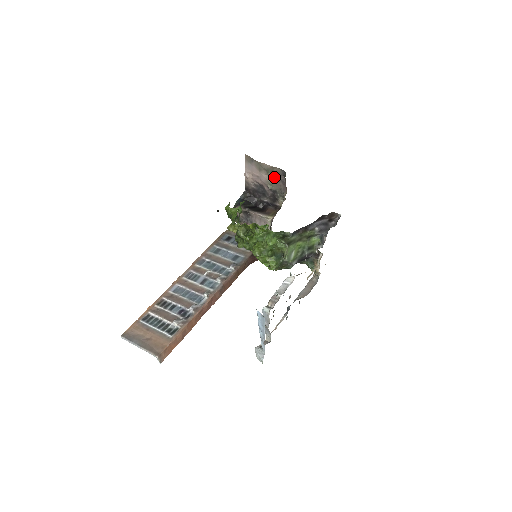
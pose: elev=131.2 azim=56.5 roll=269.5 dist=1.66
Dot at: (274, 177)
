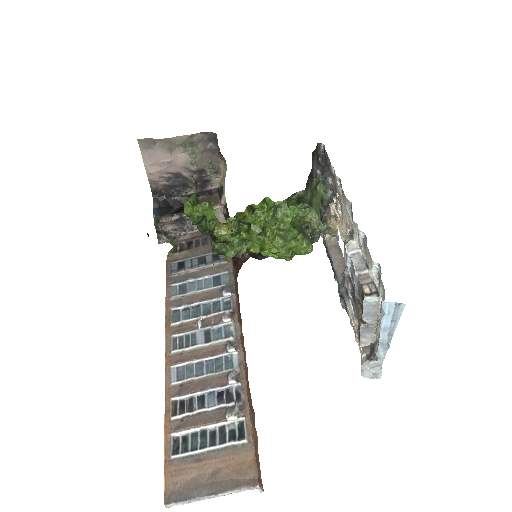
Dot at: (197, 149)
